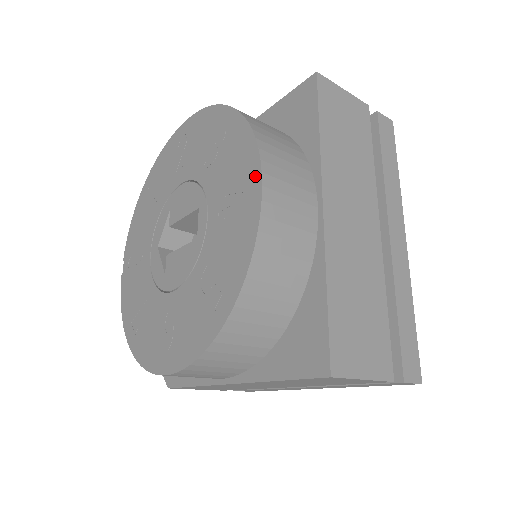
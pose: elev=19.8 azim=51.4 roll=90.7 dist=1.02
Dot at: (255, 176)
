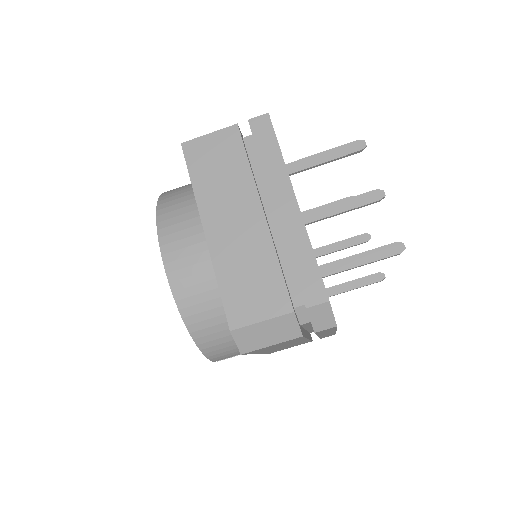
Dot at: occluded
